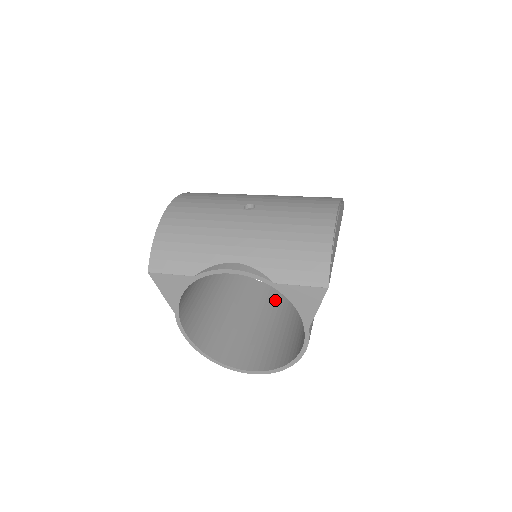
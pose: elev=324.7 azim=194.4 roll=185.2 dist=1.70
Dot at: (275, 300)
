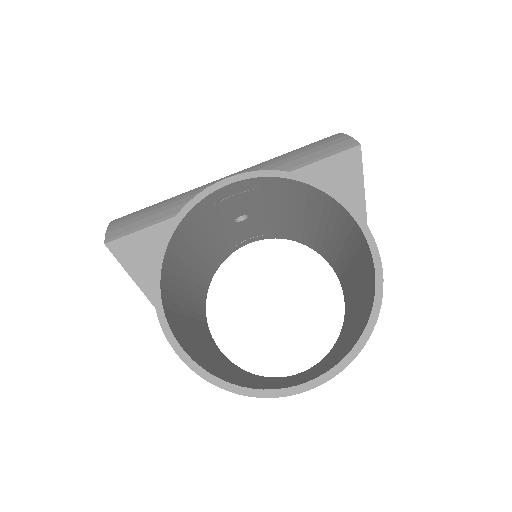
Dot at: (307, 371)
